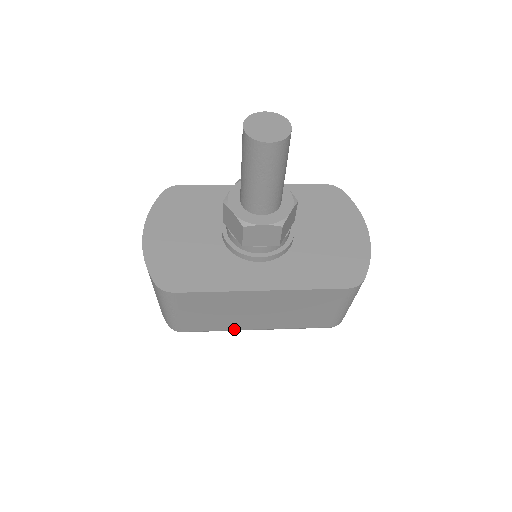
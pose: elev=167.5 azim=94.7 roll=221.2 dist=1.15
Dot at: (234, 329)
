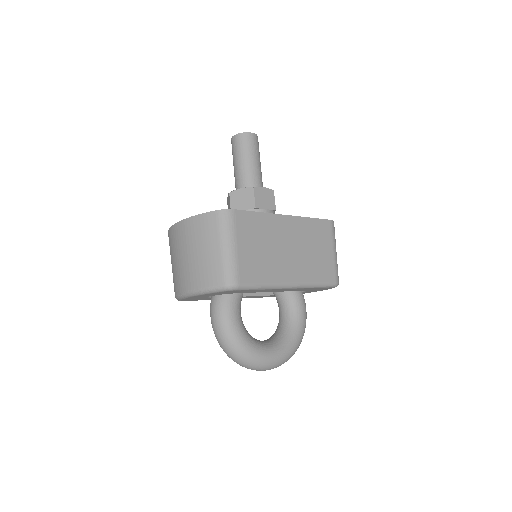
Dot at: (276, 281)
